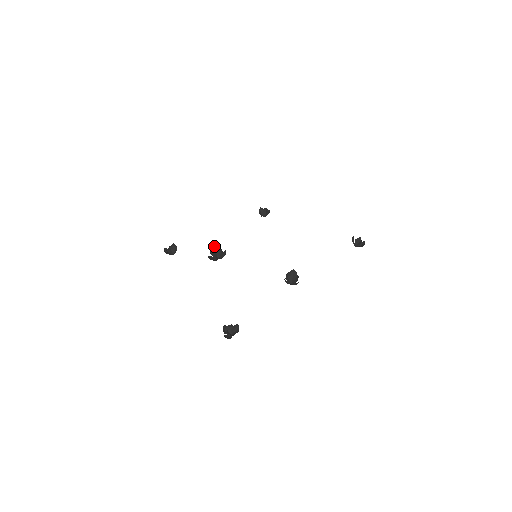
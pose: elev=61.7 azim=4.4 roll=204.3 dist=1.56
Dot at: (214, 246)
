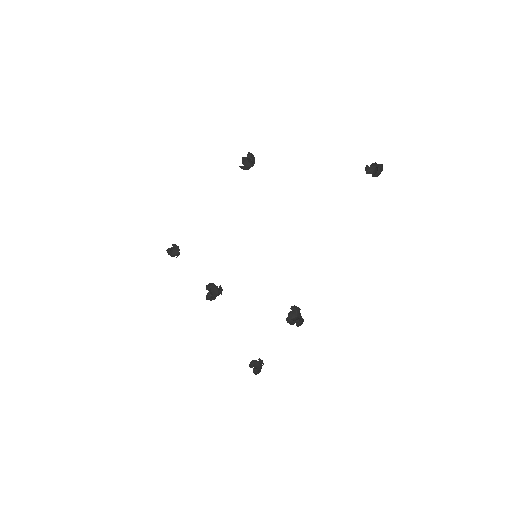
Dot at: (208, 284)
